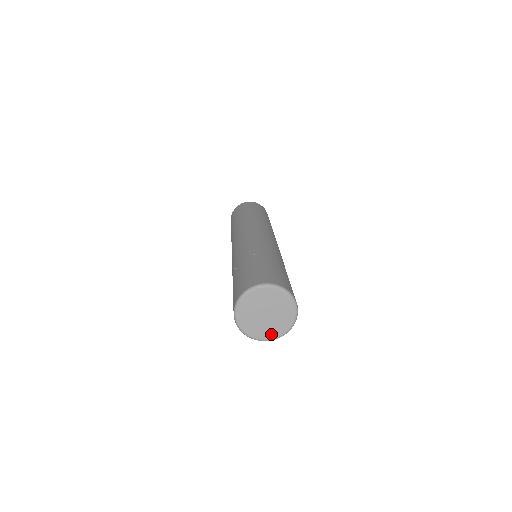
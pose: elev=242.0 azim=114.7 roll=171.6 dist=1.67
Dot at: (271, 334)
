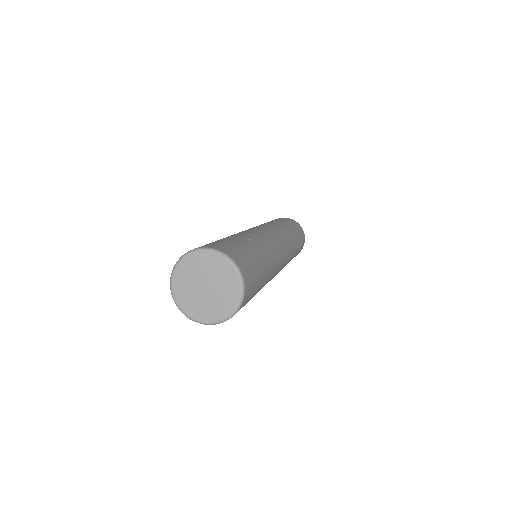
Dot at: (226, 307)
